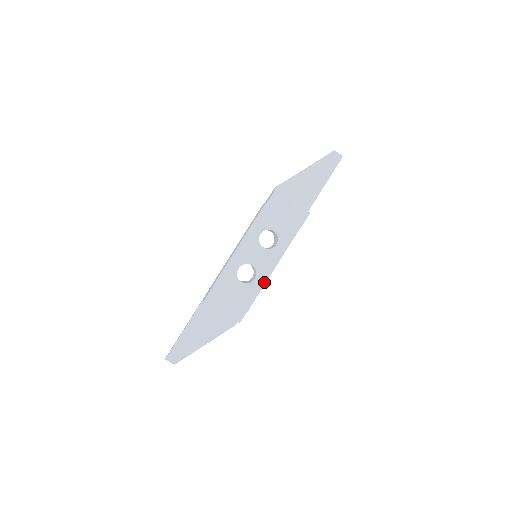
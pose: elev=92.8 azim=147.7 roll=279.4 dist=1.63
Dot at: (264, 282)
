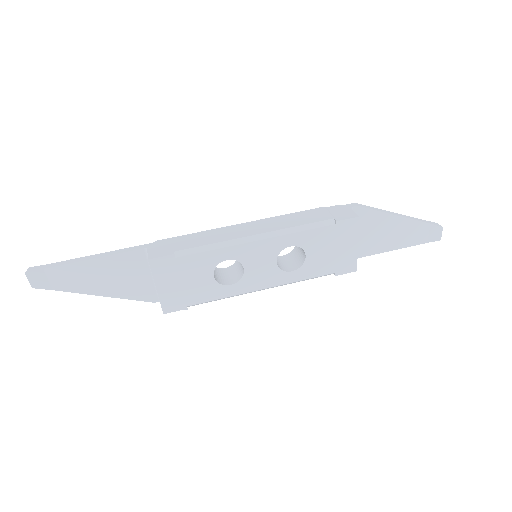
Dot at: (236, 295)
